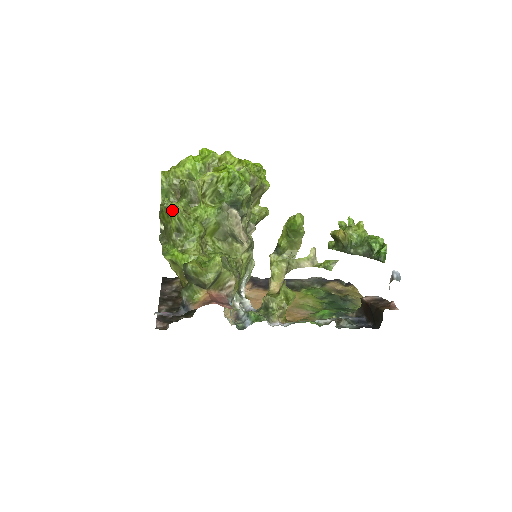
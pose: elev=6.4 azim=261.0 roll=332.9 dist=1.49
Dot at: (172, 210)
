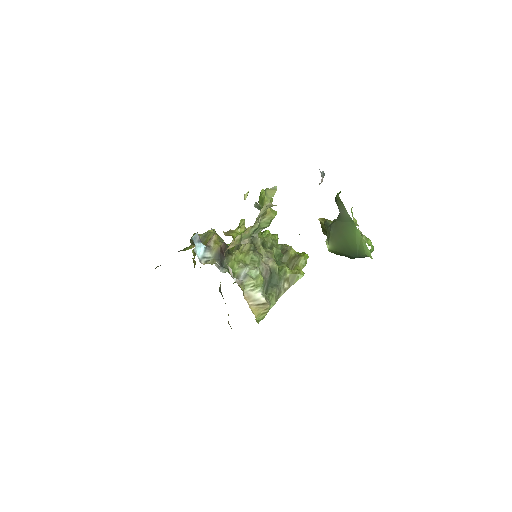
Dot at: occluded
